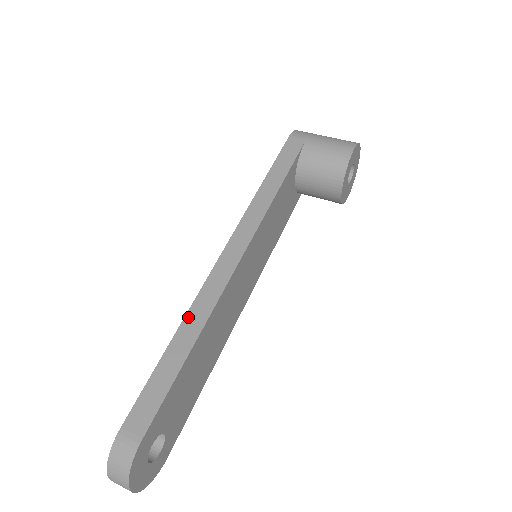
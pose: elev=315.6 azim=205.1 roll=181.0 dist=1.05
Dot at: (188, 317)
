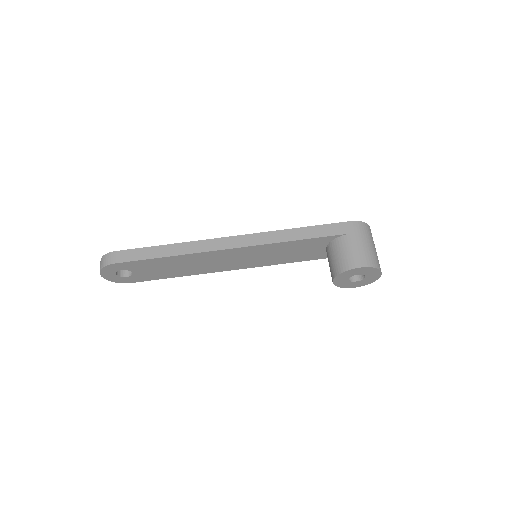
Dot at: (185, 244)
